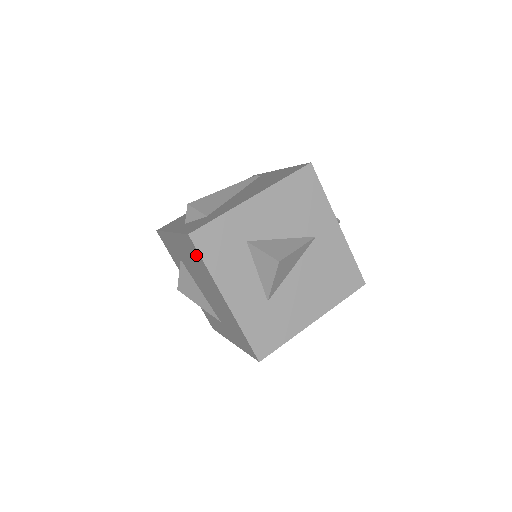
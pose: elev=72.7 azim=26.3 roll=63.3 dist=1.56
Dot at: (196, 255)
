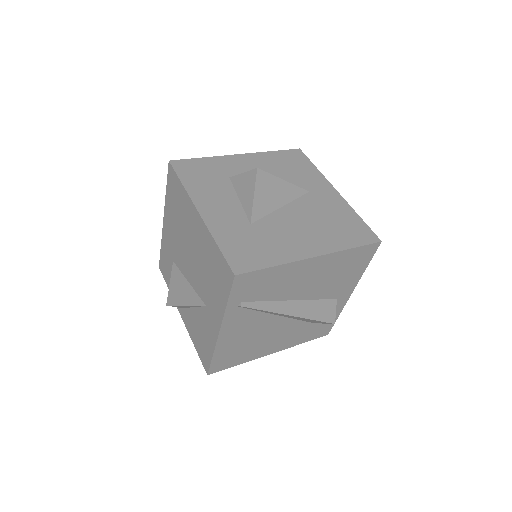
Dot at: (176, 187)
